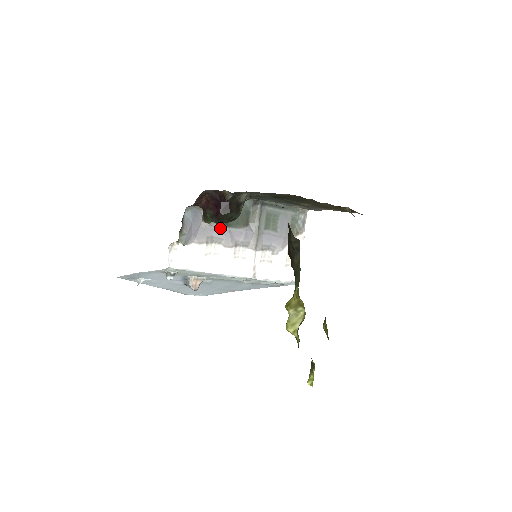
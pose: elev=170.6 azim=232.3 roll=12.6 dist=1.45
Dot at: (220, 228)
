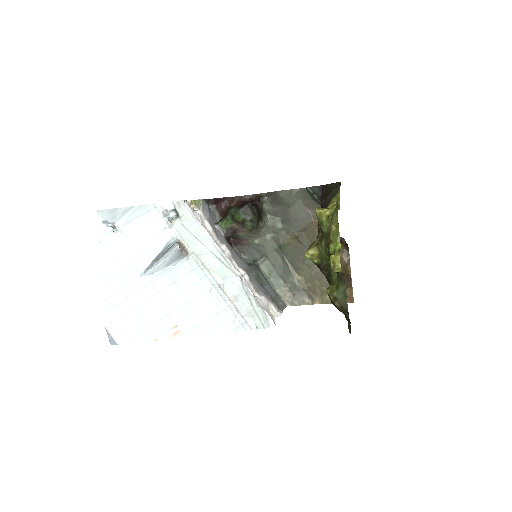
Dot at: (225, 239)
